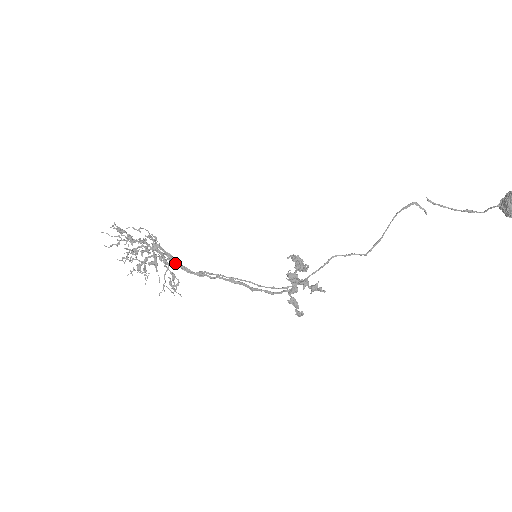
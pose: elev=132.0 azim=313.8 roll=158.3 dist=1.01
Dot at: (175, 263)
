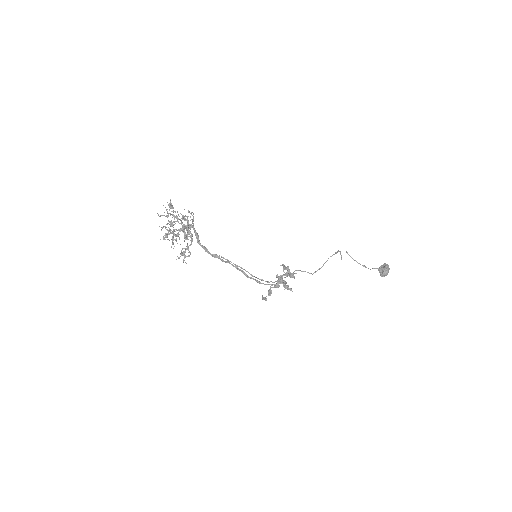
Dot at: occluded
